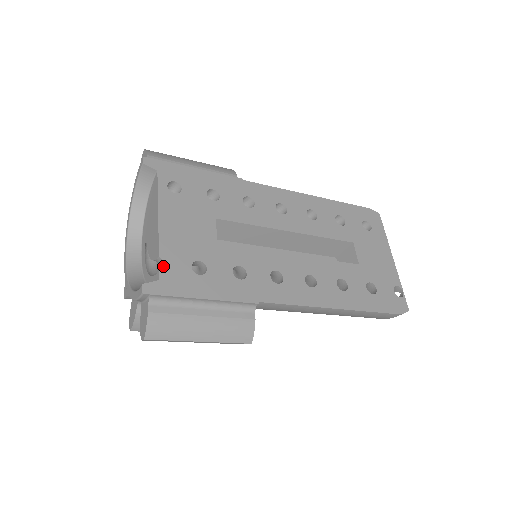
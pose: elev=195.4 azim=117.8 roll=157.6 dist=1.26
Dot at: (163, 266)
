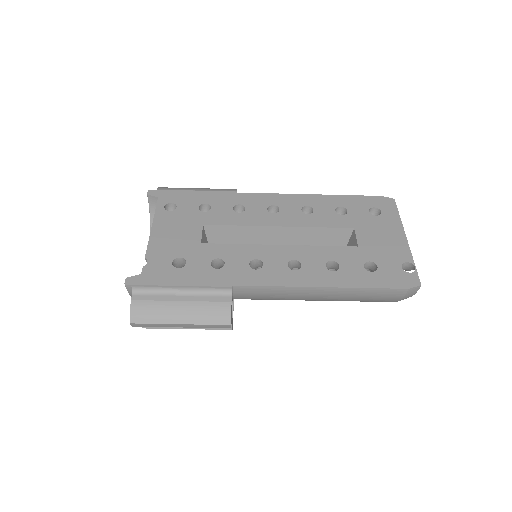
Dot at: (147, 264)
